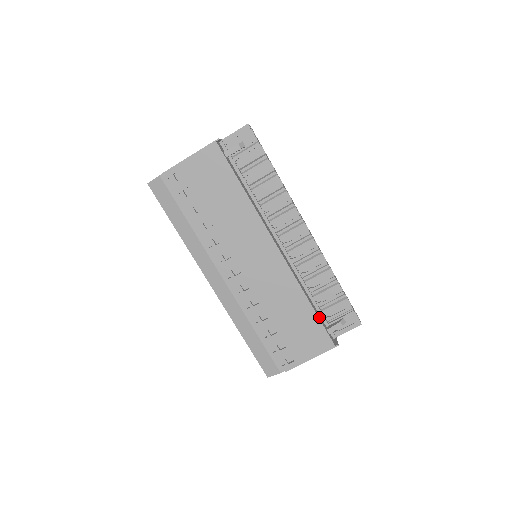
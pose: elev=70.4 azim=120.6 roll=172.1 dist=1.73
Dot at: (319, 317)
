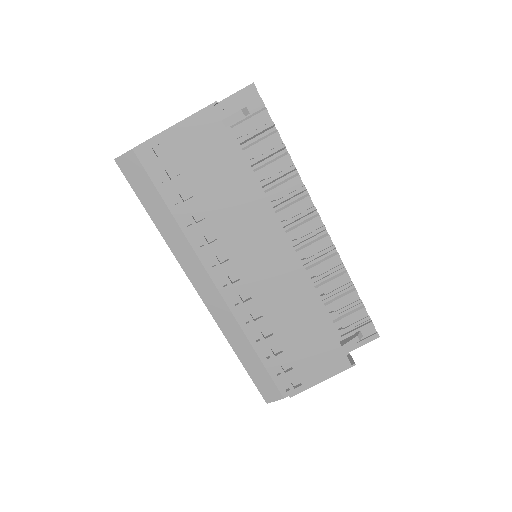
Dot at: occluded
